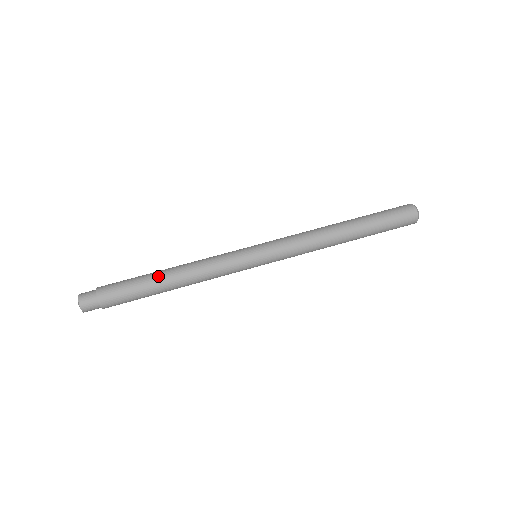
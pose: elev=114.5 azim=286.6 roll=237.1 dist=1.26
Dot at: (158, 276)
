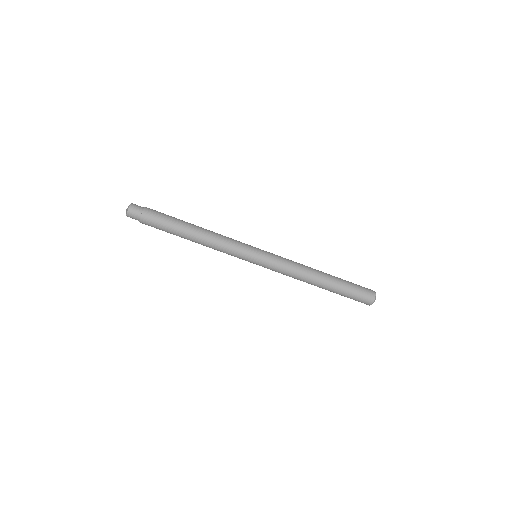
Dot at: (184, 237)
